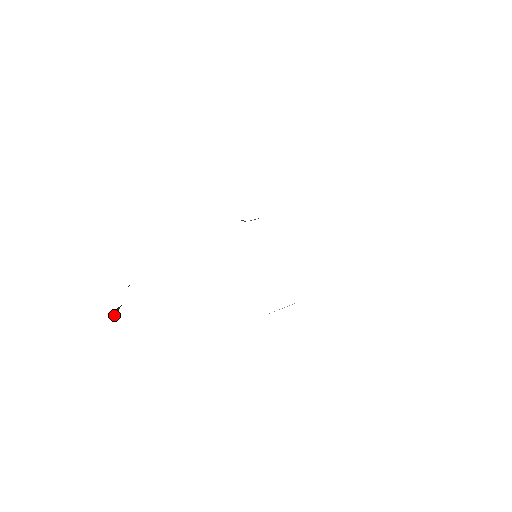
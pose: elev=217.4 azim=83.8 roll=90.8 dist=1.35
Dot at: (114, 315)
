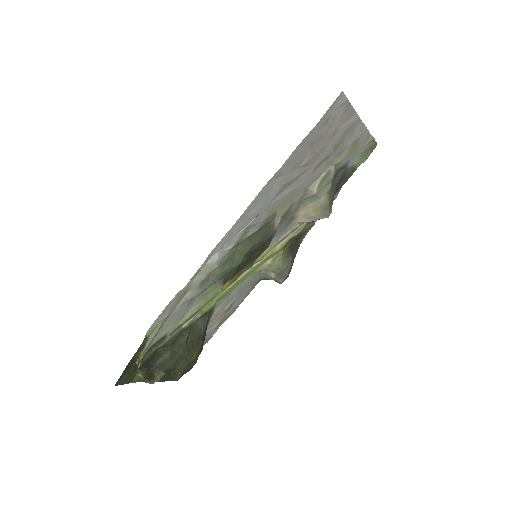
Dot at: (138, 379)
